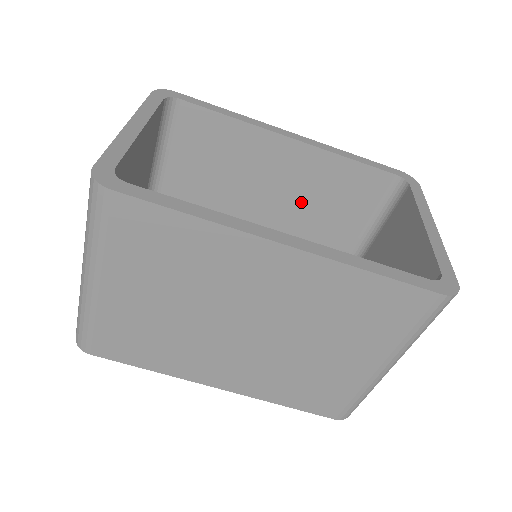
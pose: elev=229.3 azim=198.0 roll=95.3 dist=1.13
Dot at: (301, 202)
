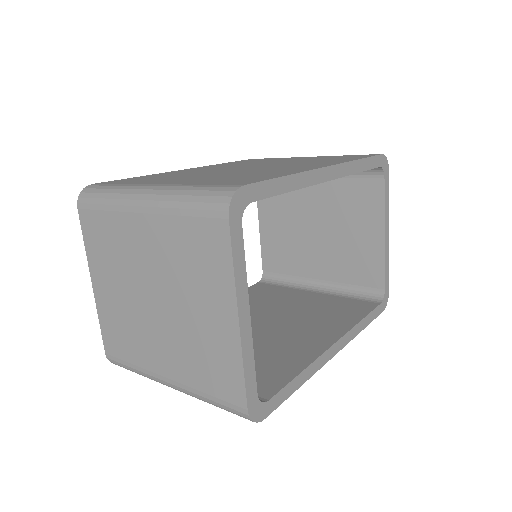
Dot at: occluded
